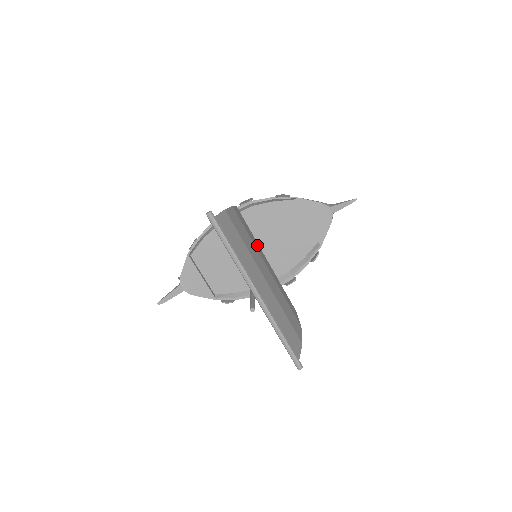
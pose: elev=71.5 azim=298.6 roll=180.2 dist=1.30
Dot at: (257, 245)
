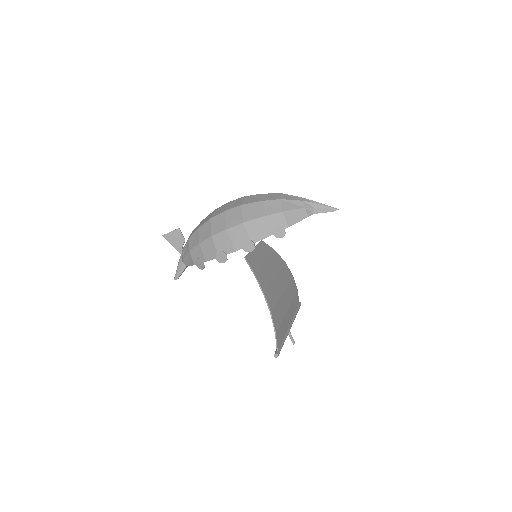
Dot at: (275, 288)
